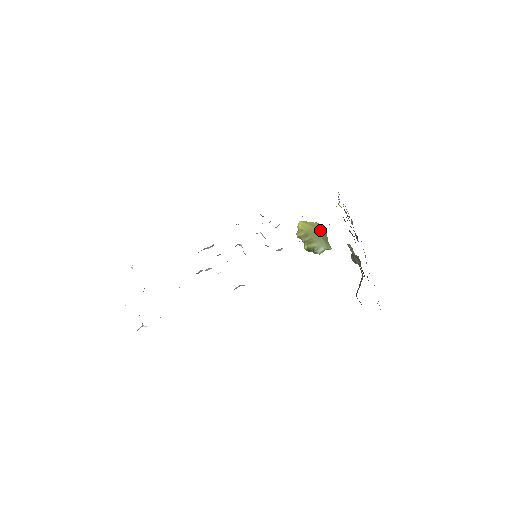
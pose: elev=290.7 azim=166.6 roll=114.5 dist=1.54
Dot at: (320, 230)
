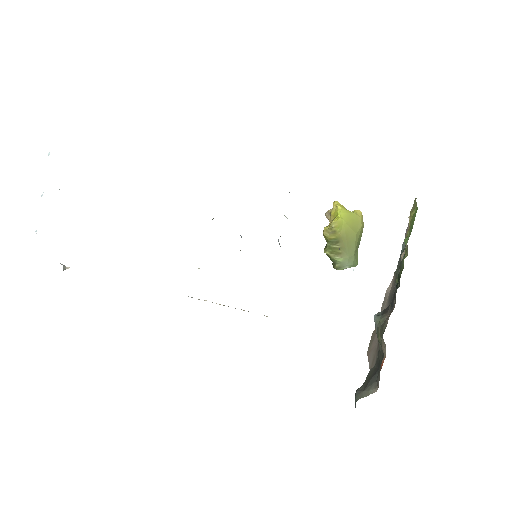
Dot at: (358, 235)
